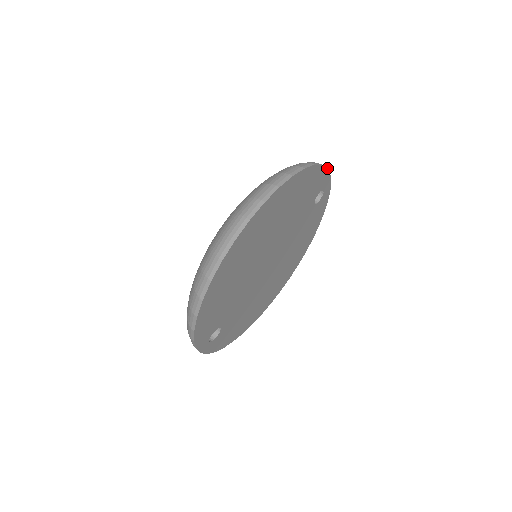
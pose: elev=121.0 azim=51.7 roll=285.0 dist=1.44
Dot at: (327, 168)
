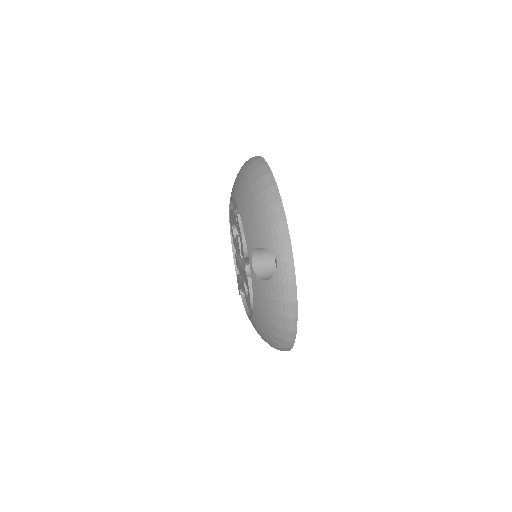
Dot at: occluded
